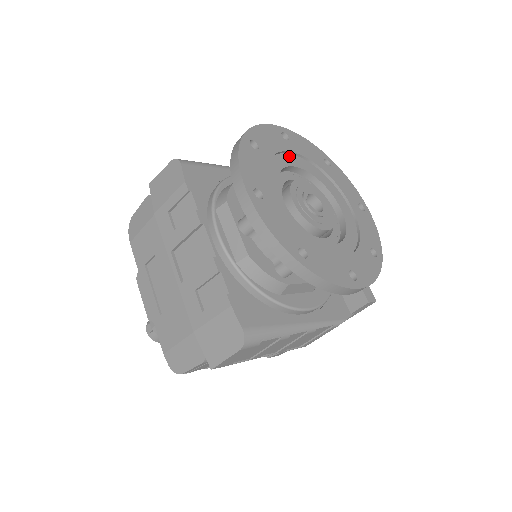
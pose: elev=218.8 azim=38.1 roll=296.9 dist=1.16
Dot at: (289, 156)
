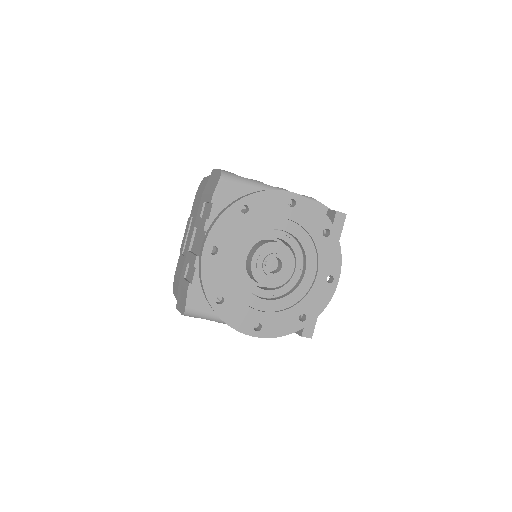
Dot at: (284, 220)
